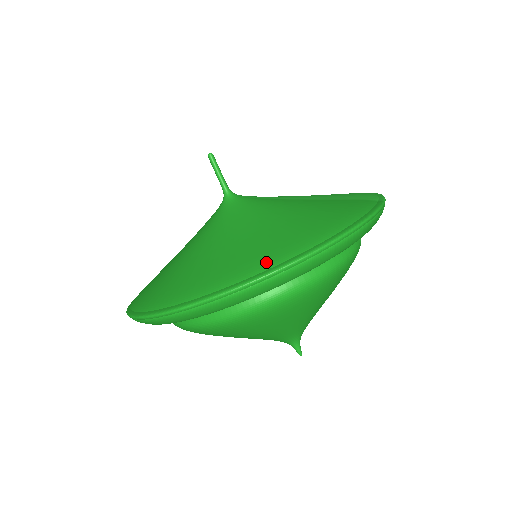
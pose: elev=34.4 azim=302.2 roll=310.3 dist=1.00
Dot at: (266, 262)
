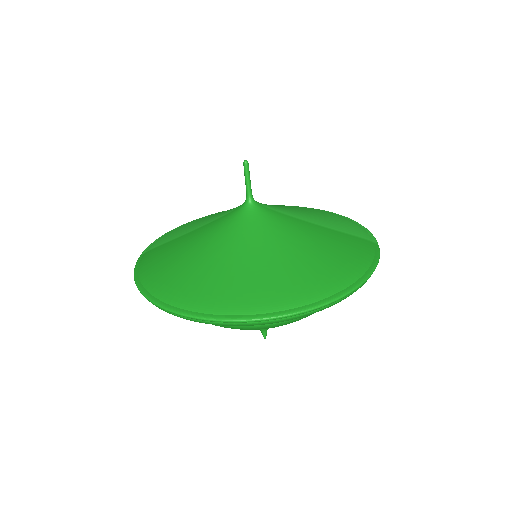
Dot at: (310, 295)
